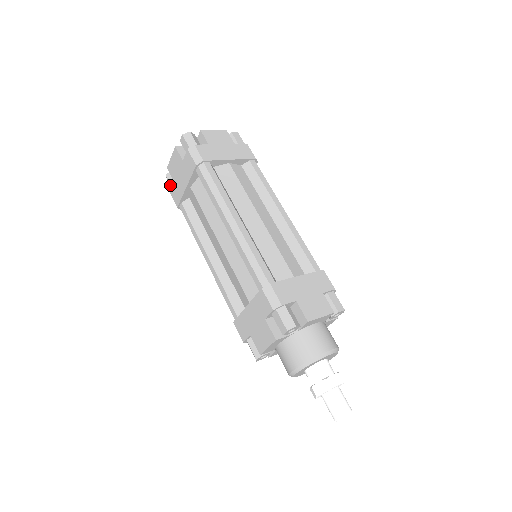
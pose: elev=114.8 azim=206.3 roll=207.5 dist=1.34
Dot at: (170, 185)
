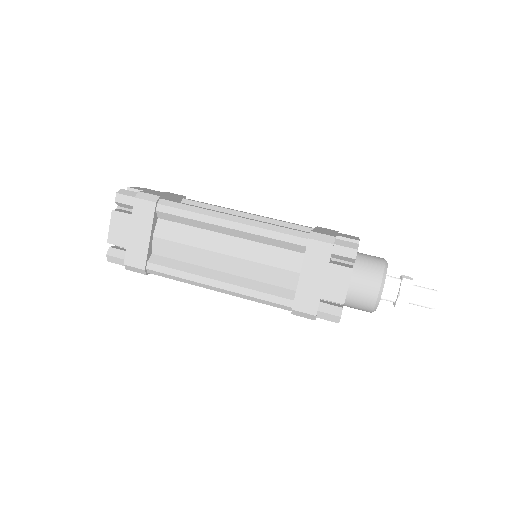
Dot at: (119, 258)
